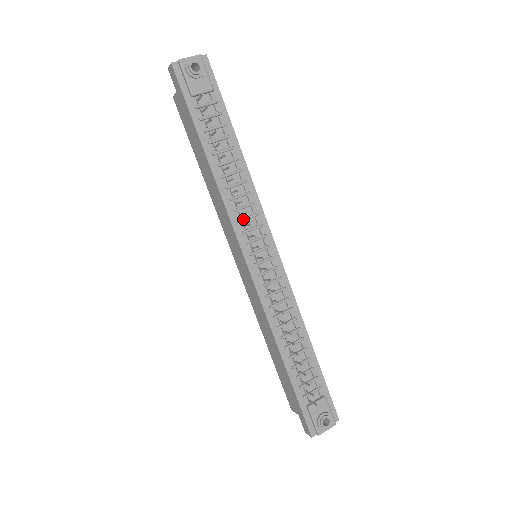
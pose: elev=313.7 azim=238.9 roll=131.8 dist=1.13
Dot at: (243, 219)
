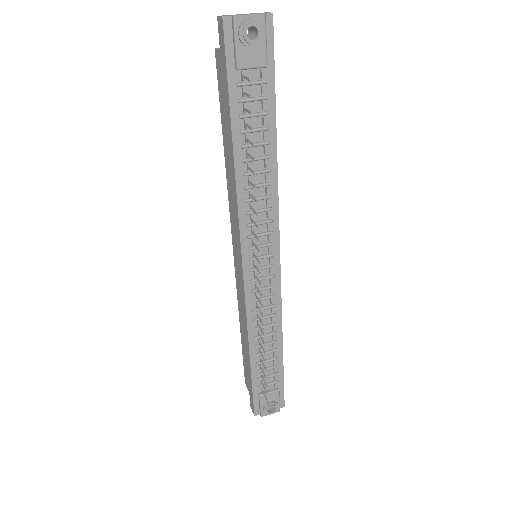
Dot at: (253, 224)
